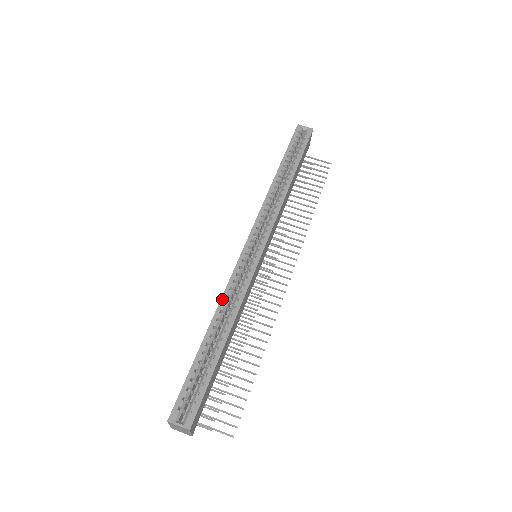
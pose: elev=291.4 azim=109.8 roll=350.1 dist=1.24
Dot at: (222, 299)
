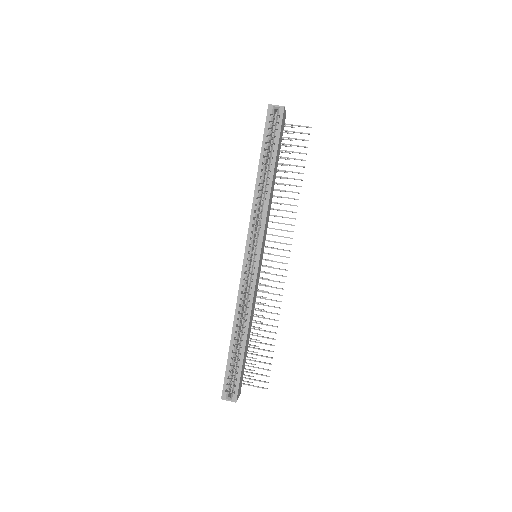
Dot at: (236, 309)
